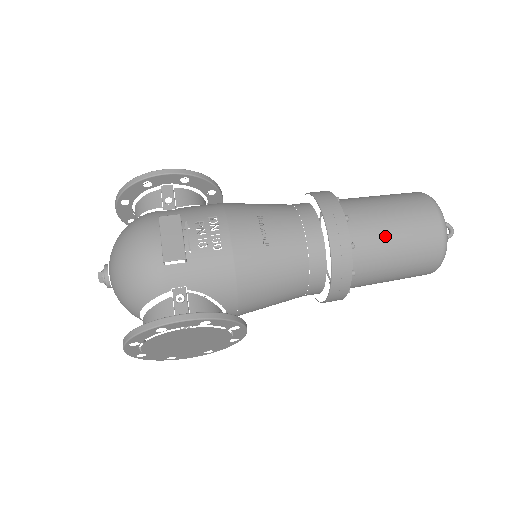
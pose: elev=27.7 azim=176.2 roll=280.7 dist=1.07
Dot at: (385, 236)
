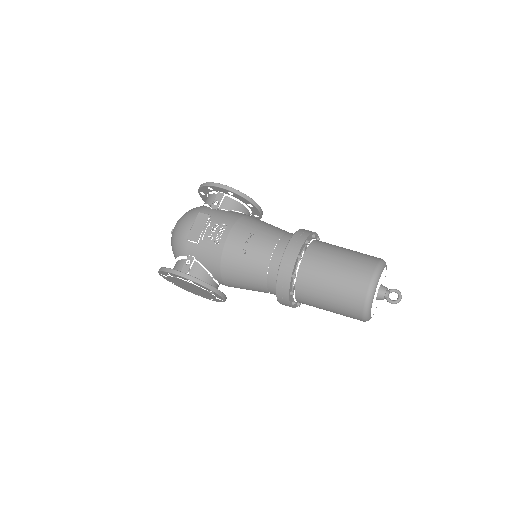
Dot at: (322, 280)
